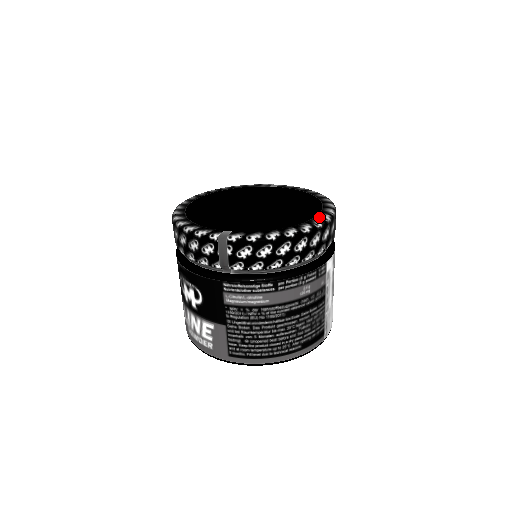
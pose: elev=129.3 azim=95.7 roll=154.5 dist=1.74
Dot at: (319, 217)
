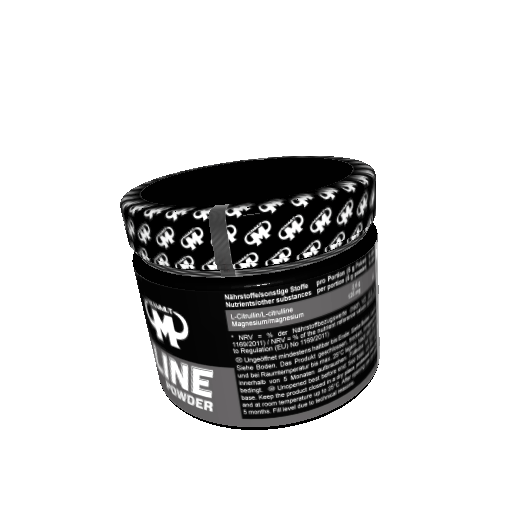
Dot at: (357, 173)
